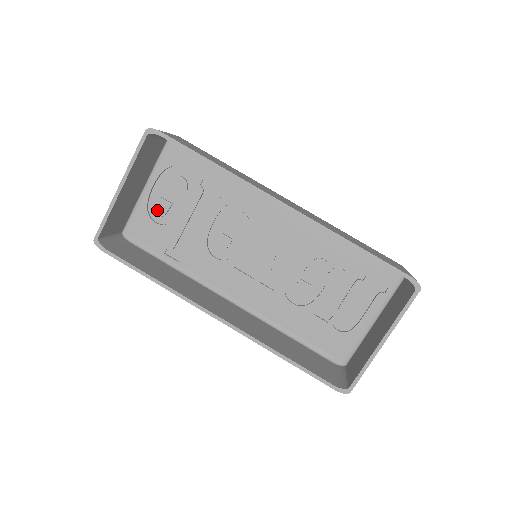
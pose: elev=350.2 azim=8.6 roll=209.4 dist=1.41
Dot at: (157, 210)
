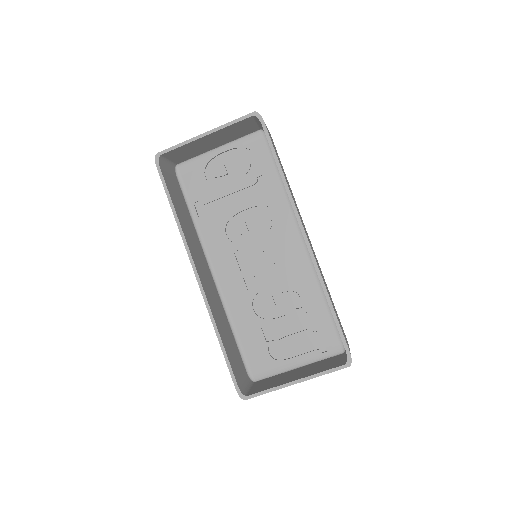
Dot at: (214, 170)
